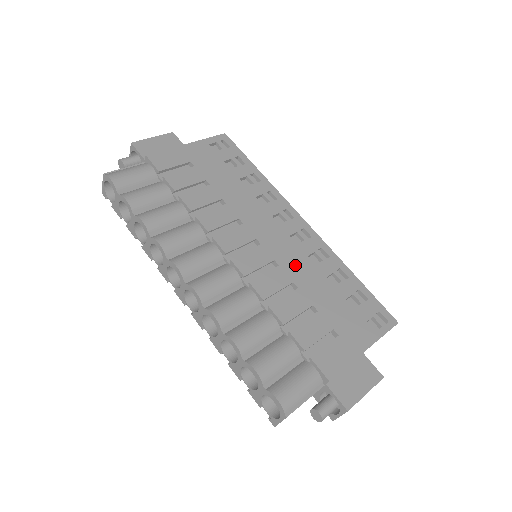
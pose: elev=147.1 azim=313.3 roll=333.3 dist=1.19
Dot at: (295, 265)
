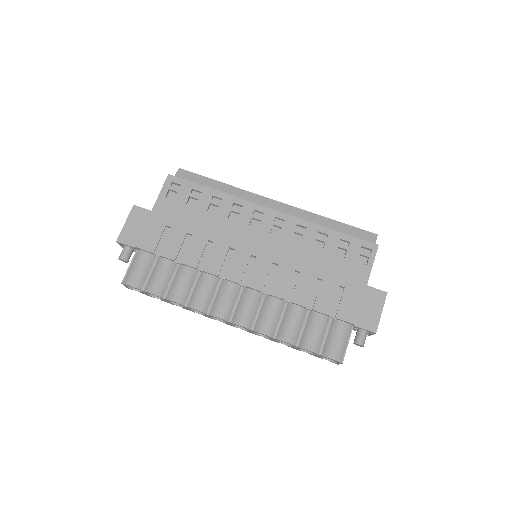
Dot at: (288, 255)
